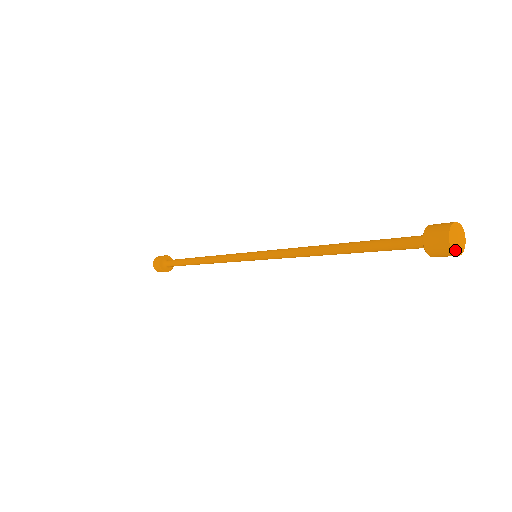
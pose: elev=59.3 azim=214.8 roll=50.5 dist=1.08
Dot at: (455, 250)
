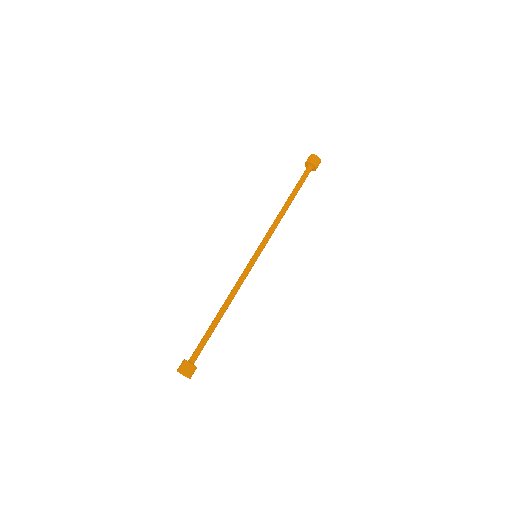
Dot at: (318, 157)
